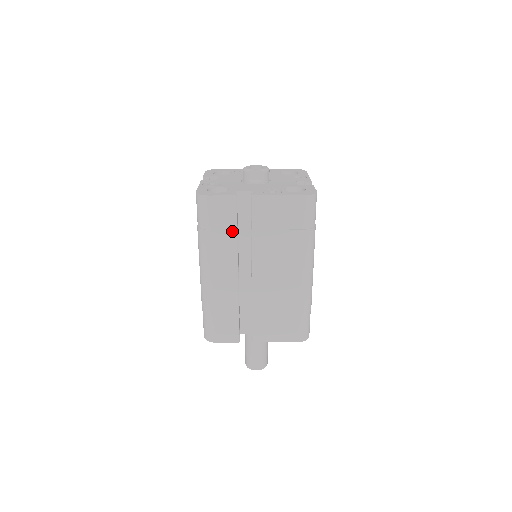
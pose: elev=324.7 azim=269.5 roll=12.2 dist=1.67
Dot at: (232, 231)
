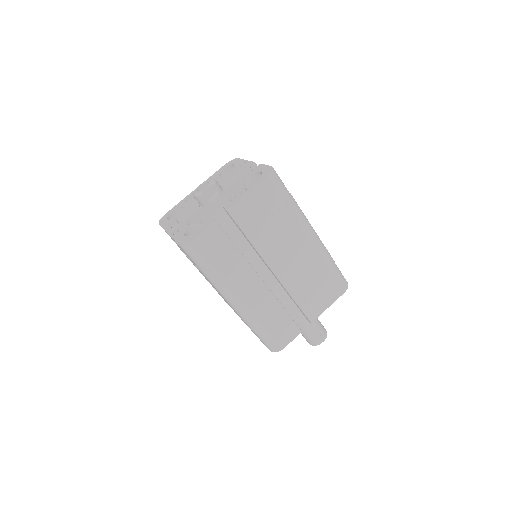
Dot at: (233, 251)
